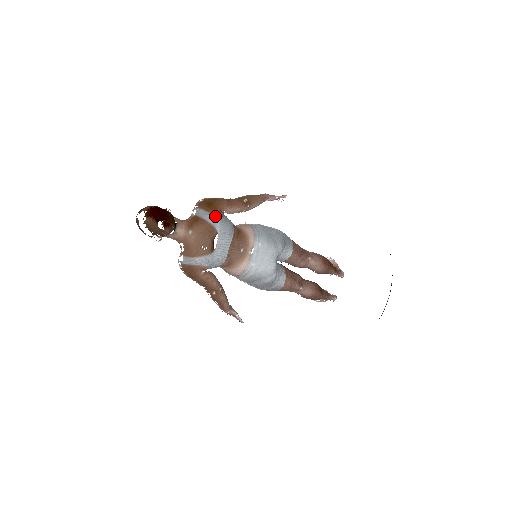
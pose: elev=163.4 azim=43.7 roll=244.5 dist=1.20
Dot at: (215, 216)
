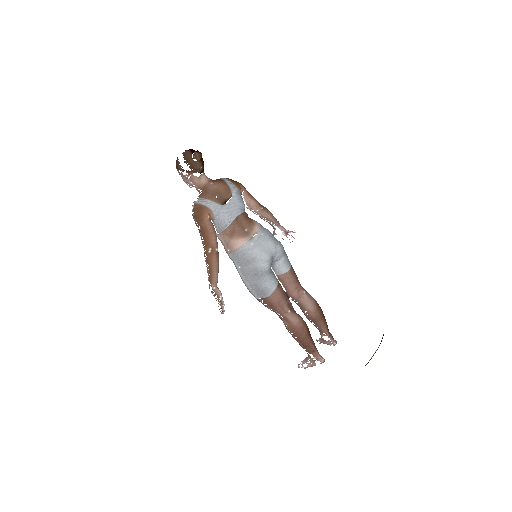
Dot at: (234, 186)
